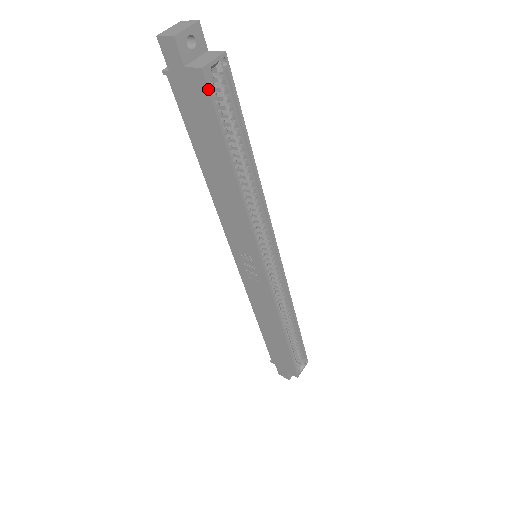
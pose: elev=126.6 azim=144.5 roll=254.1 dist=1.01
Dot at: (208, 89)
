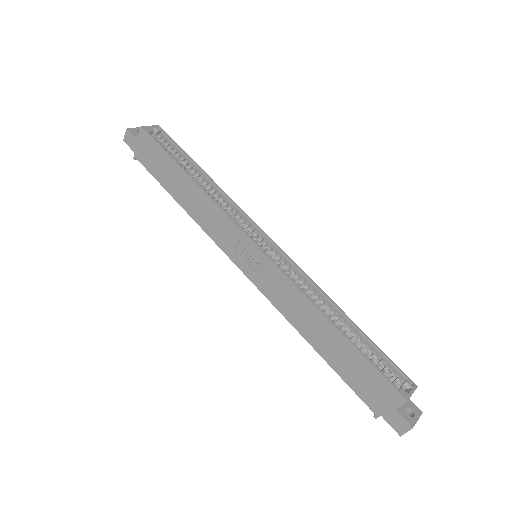
Dot at: (148, 134)
